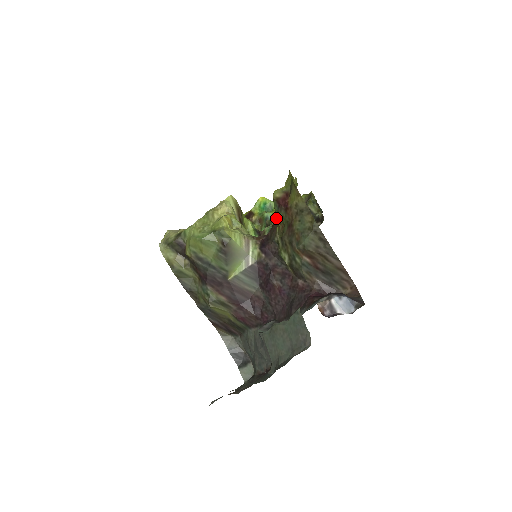
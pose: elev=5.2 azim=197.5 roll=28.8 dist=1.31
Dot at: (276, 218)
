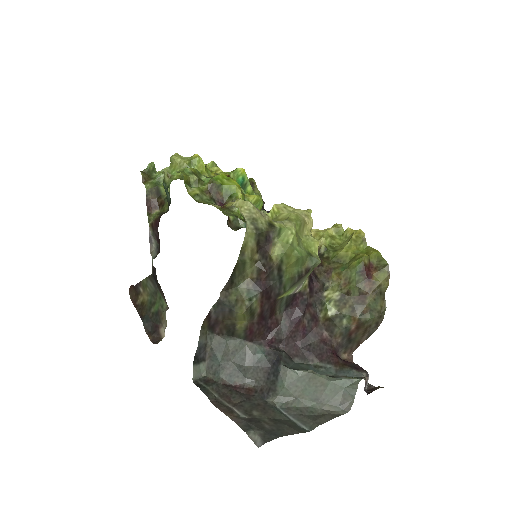
Dot at: (345, 272)
